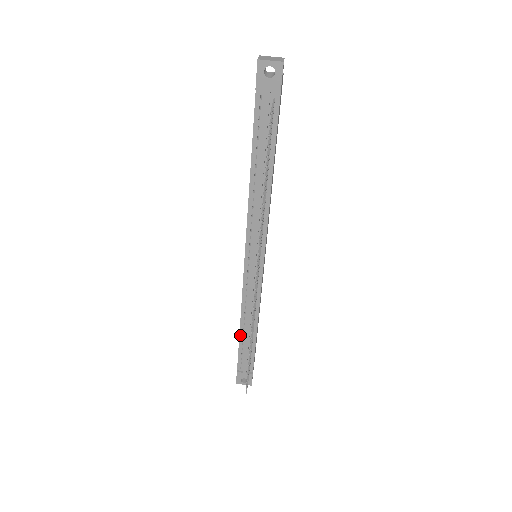
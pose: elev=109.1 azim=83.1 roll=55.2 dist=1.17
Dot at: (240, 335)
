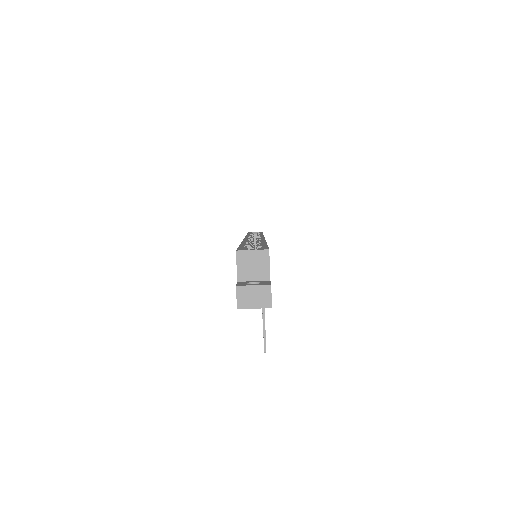
Dot at: occluded
